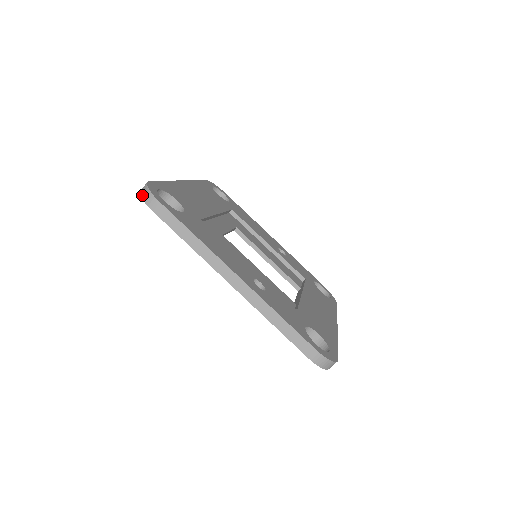
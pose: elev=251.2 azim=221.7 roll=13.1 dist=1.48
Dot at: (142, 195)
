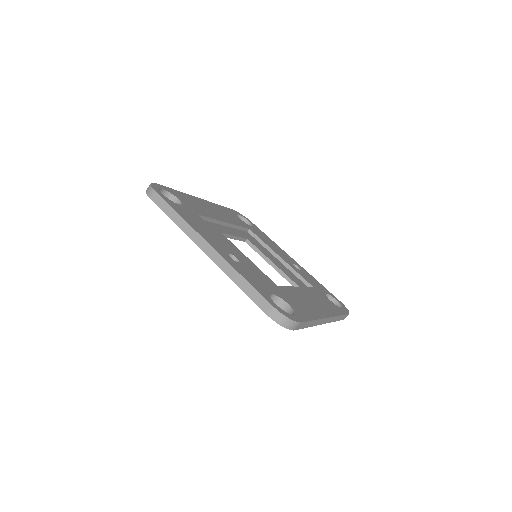
Dot at: (146, 190)
